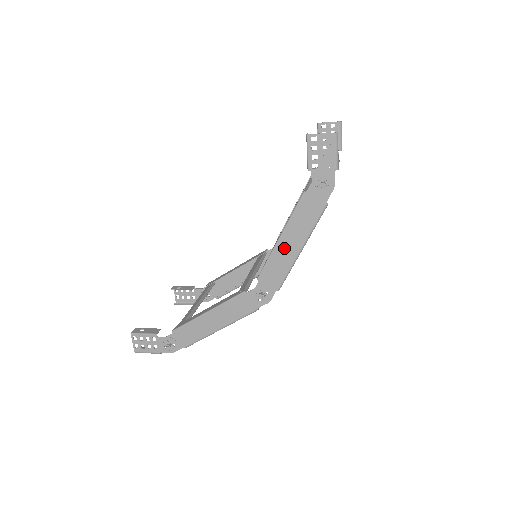
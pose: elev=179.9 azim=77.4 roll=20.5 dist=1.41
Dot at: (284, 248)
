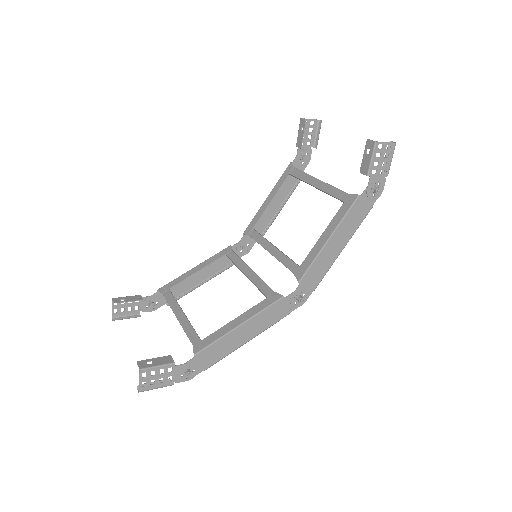
Dot at: (330, 249)
